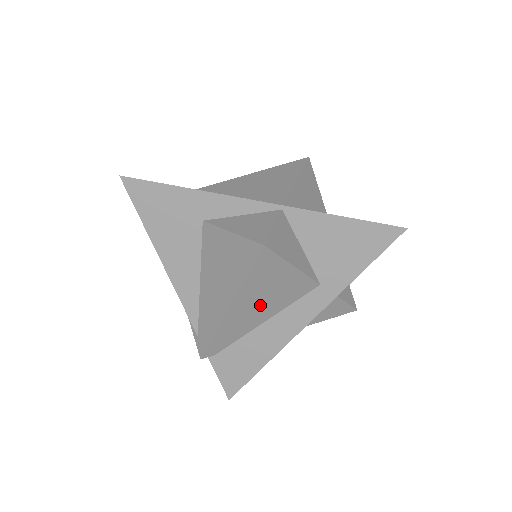
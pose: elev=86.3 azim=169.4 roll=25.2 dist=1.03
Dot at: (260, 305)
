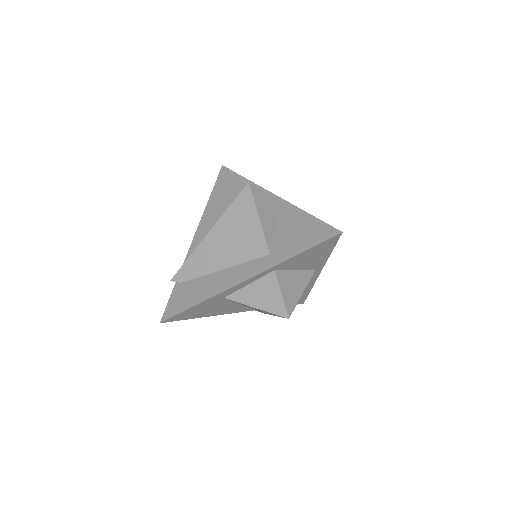
Dot at: (227, 245)
